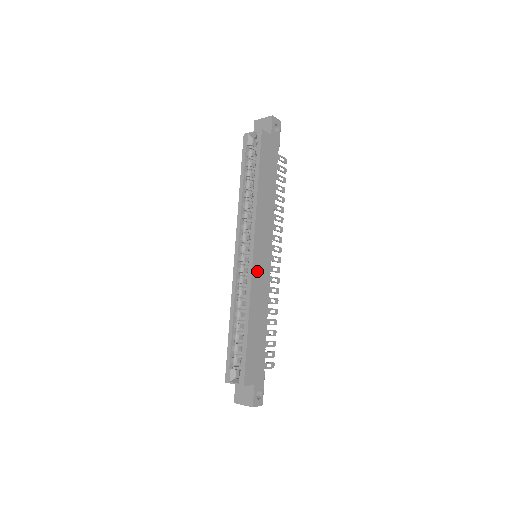
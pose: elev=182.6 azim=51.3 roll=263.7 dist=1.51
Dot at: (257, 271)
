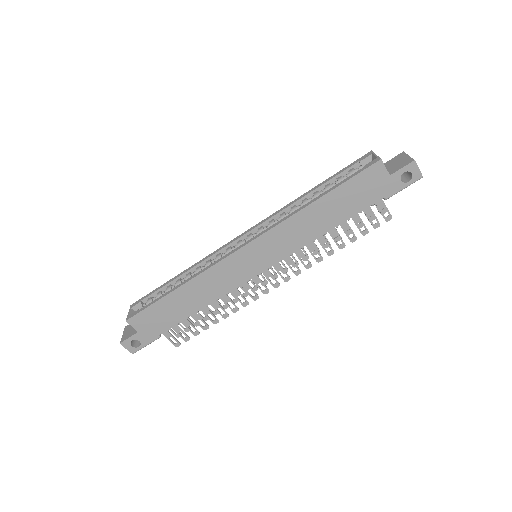
Dot at: (233, 264)
